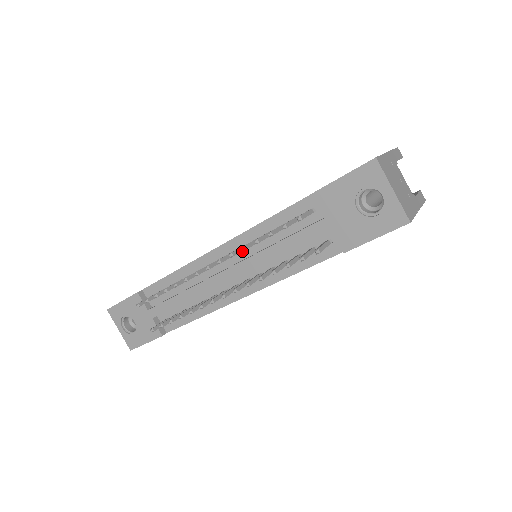
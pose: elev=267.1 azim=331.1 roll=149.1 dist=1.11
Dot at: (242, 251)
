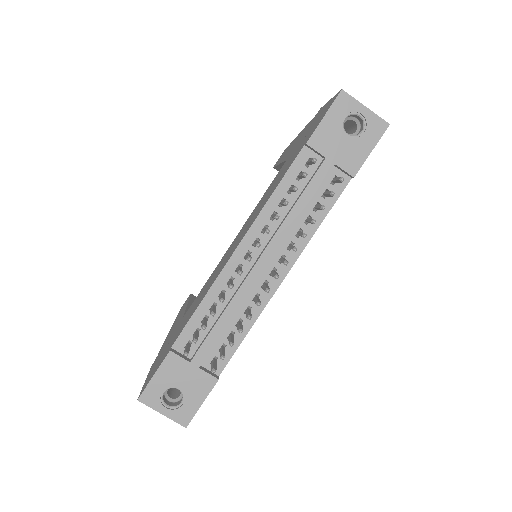
Dot at: (264, 235)
